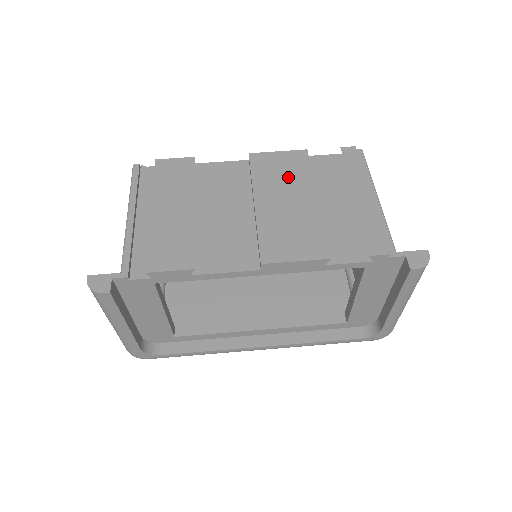
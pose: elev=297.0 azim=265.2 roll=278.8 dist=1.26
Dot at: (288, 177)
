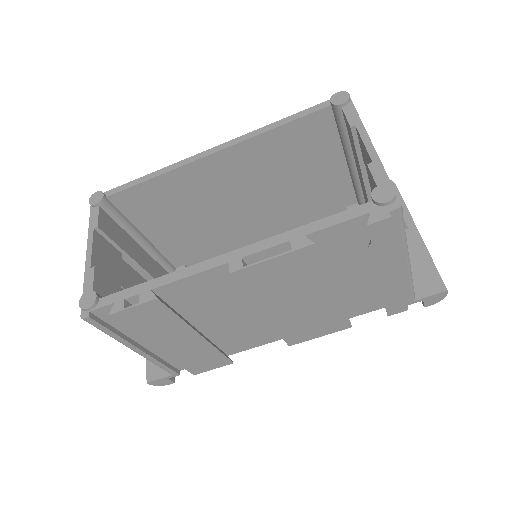
Dot at: (295, 284)
